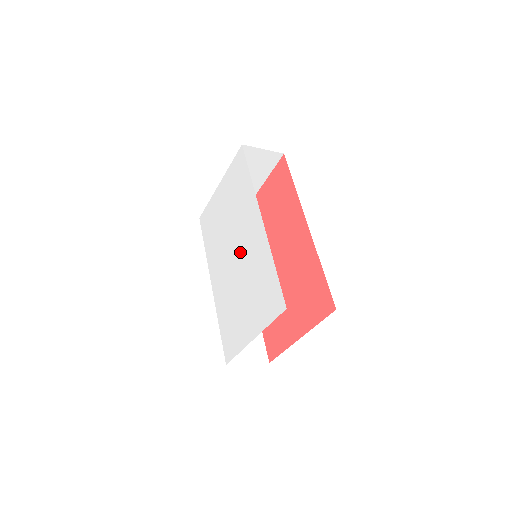
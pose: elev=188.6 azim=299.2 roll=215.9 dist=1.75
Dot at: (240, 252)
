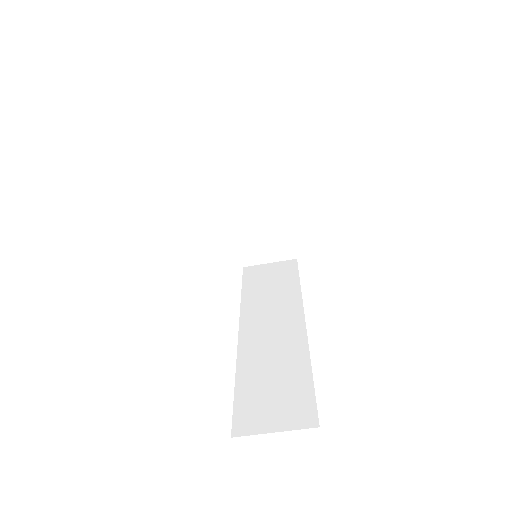
Dot at: occluded
